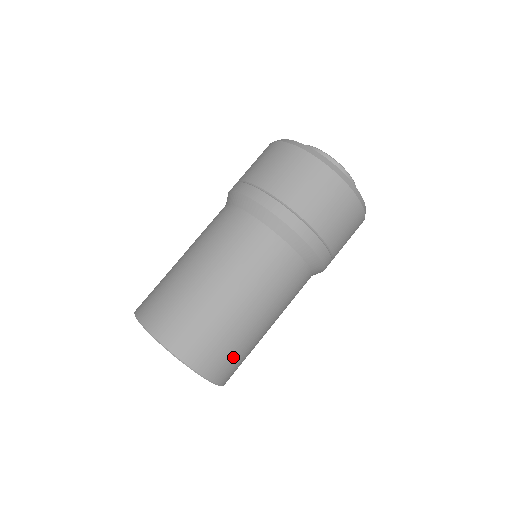
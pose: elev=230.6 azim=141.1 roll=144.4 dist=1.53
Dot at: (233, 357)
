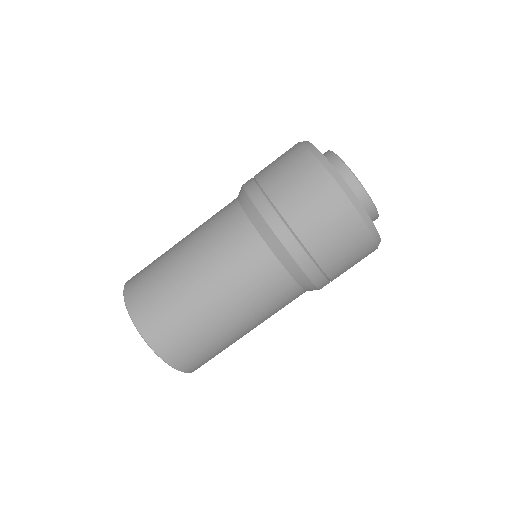
Dot at: (208, 355)
